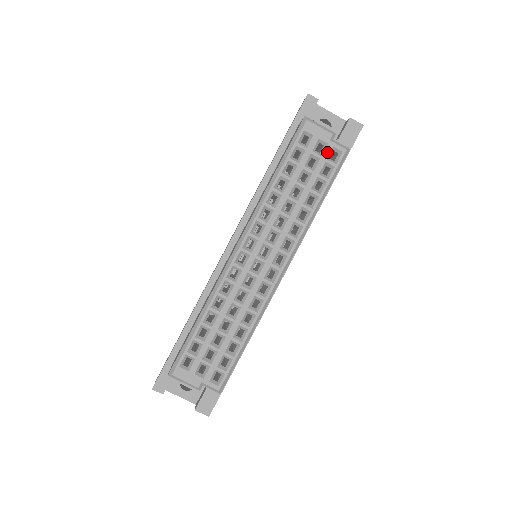
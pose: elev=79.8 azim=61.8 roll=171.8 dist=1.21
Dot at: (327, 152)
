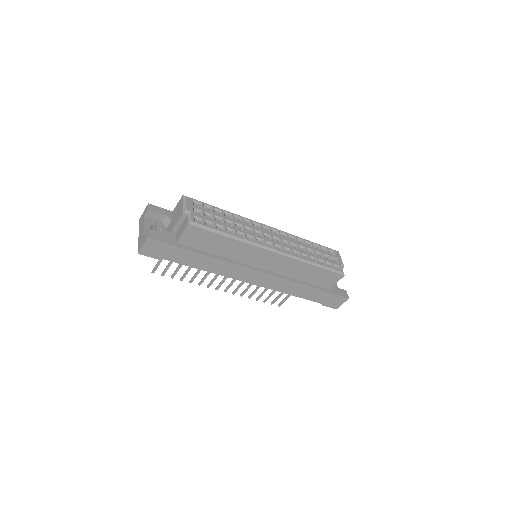
Dot at: (336, 263)
